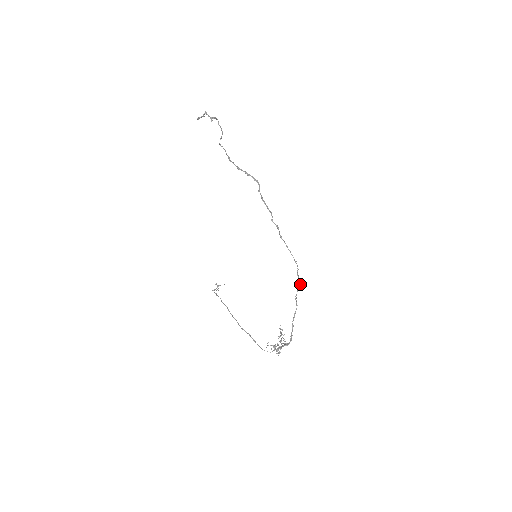
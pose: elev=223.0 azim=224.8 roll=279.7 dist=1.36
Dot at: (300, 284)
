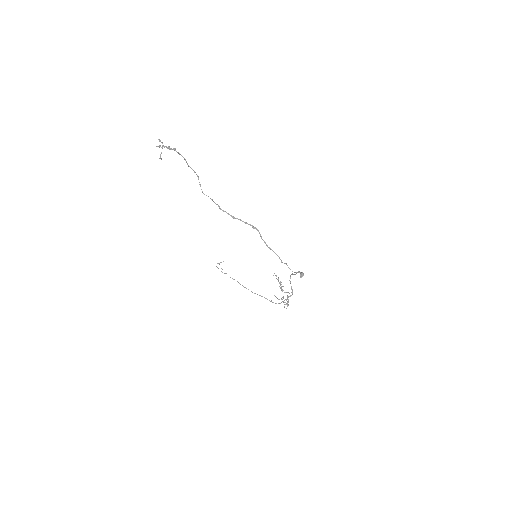
Dot at: occluded
